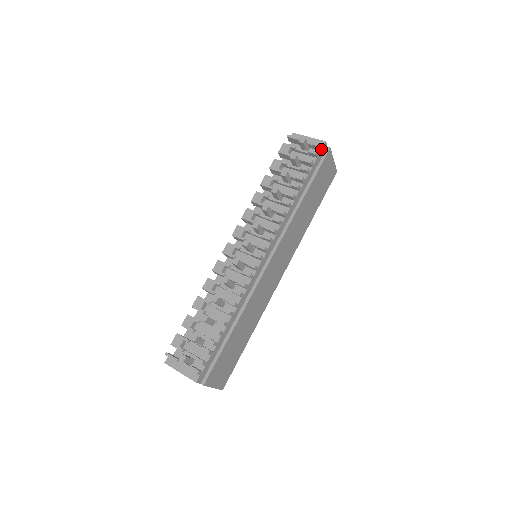
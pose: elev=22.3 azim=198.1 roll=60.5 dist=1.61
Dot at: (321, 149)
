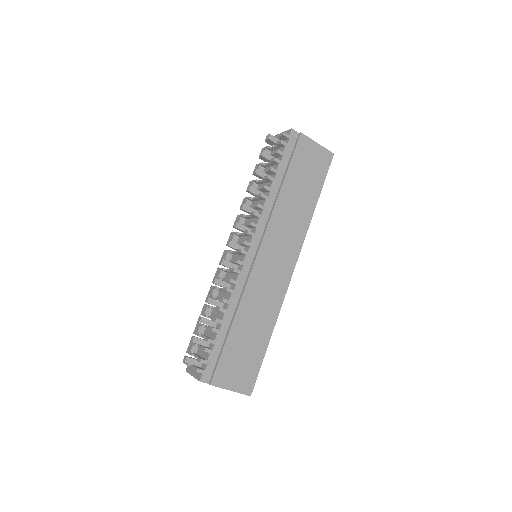
Dot at: (288, 137)
